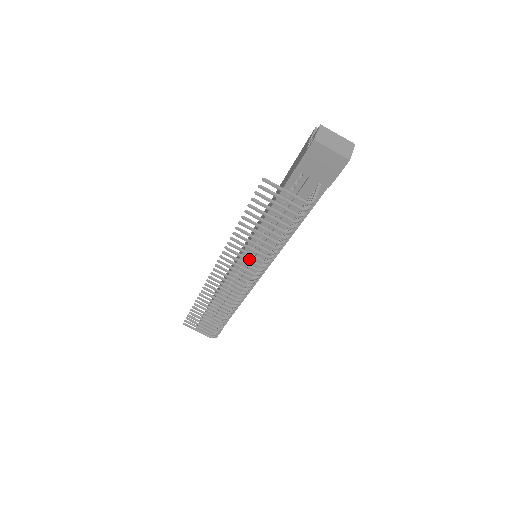
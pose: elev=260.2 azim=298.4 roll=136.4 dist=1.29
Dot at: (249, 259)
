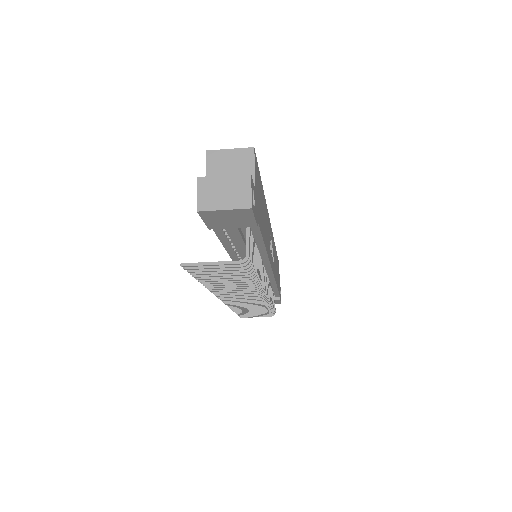
Dot at: (241, 290)
